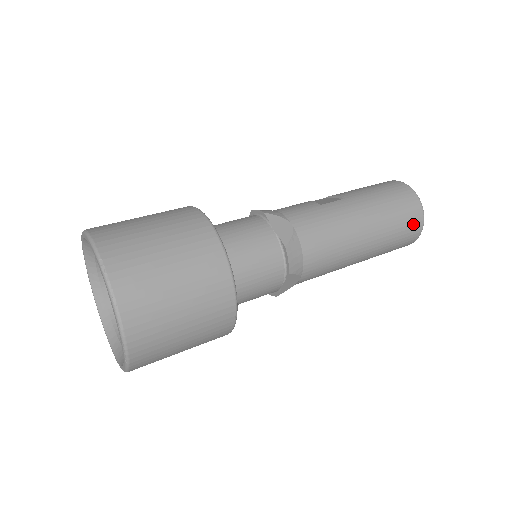
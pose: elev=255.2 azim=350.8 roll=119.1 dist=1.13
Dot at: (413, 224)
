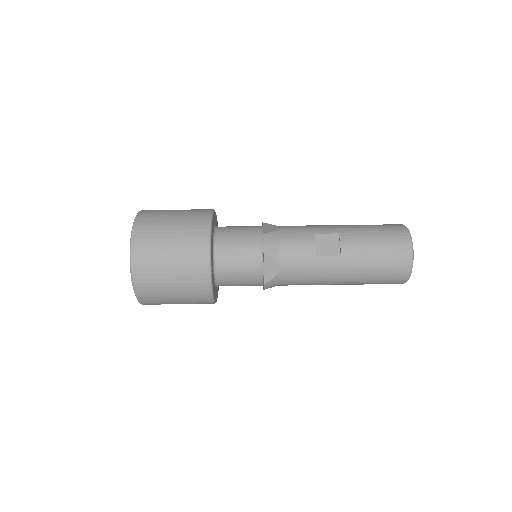
Dot at: (391, 283)
